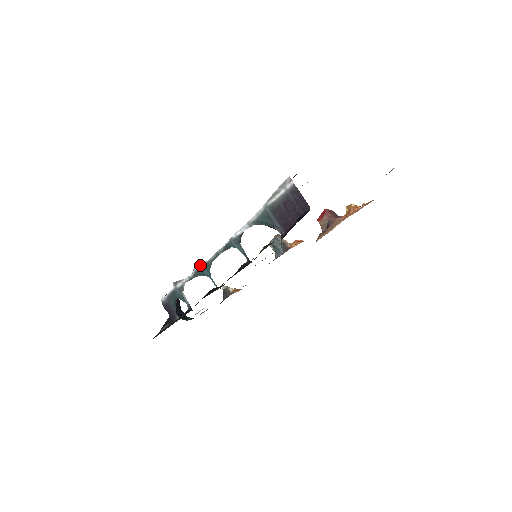
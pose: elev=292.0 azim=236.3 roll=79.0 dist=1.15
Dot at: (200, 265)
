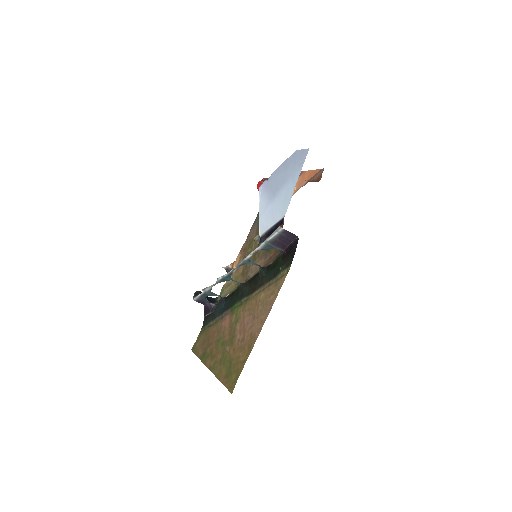
Dot at: (222, 277)
